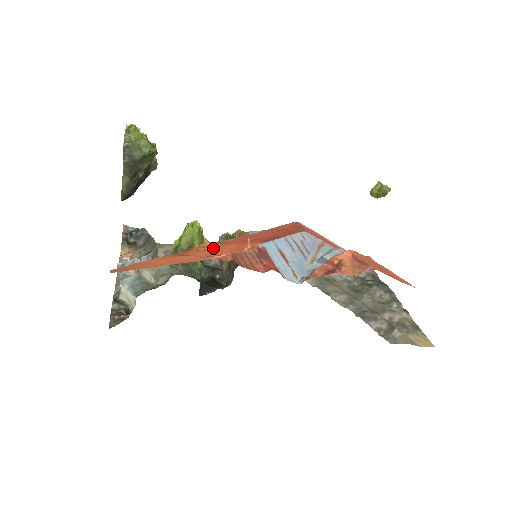
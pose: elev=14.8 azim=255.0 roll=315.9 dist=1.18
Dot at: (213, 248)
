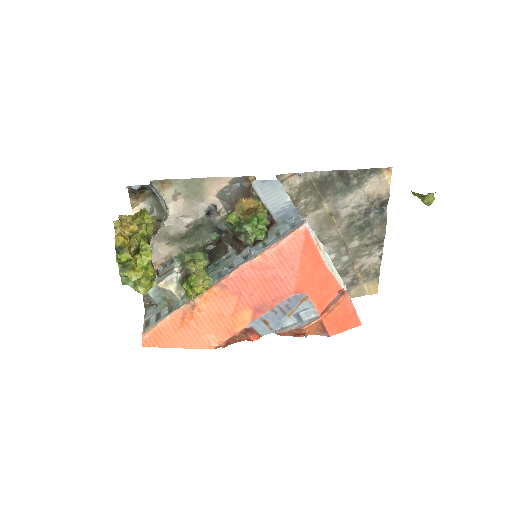
Dot at: (213, 307)
